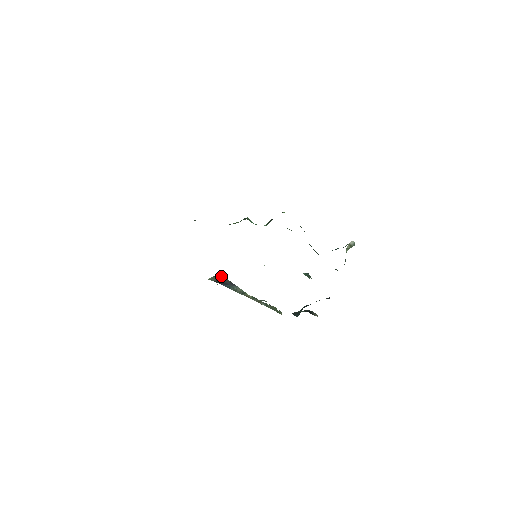
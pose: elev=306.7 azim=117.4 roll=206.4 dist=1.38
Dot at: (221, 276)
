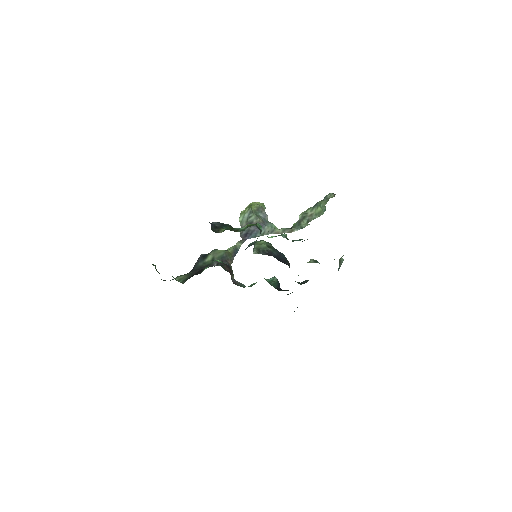
Dot at: (250, 215)
